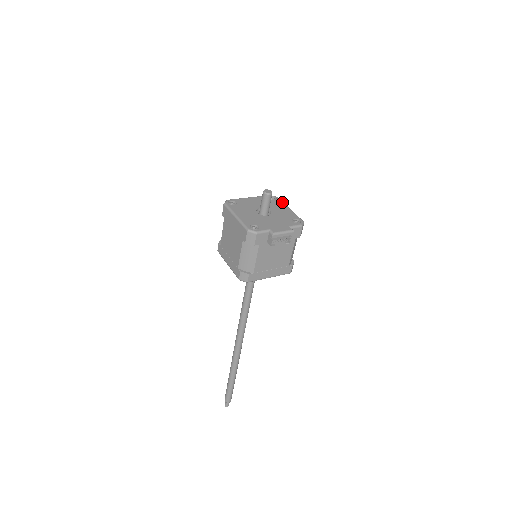
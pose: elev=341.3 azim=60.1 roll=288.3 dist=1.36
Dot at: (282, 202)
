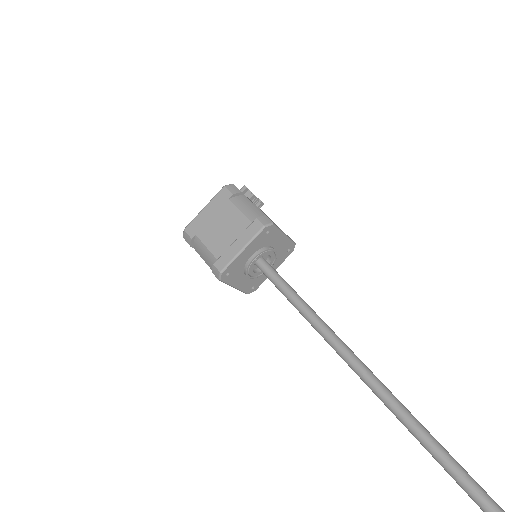
Dot at: occluded
